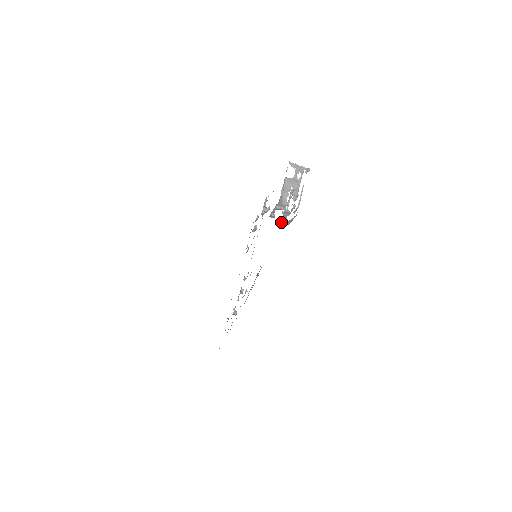
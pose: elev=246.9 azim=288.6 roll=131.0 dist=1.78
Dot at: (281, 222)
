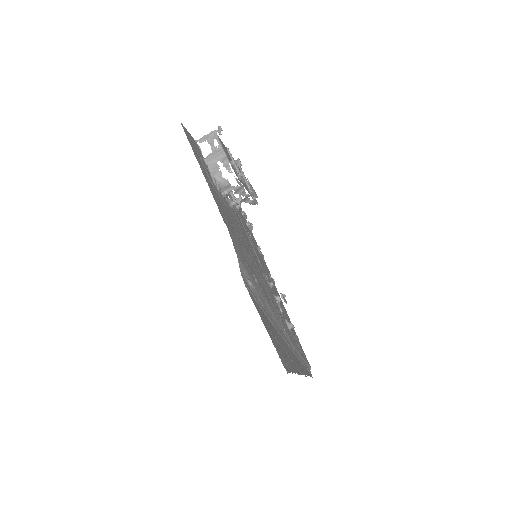
Dot at: (248, 202)
